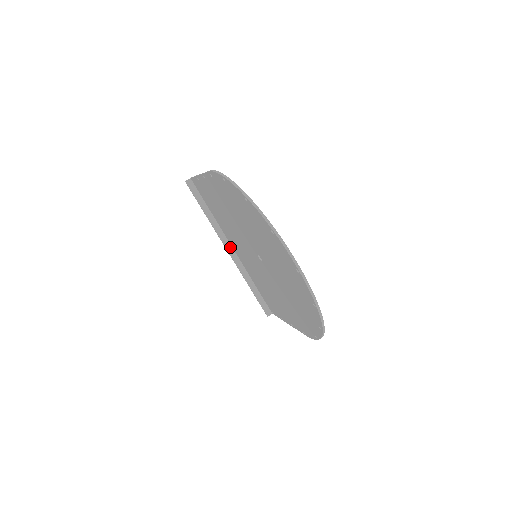
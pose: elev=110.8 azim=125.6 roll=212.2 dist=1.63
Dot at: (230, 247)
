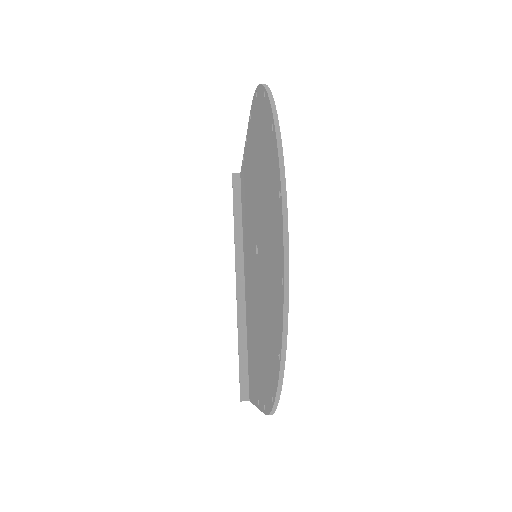
Dot at: (242, 275)
